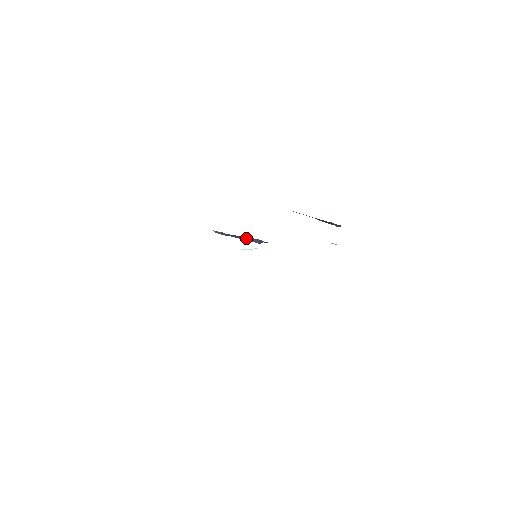
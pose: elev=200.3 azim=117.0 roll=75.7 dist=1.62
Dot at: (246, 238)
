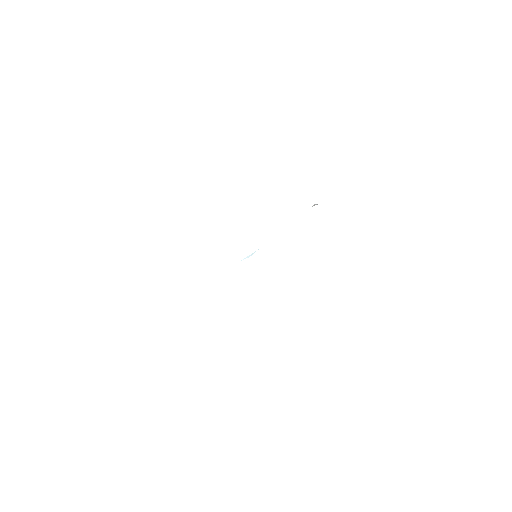
Dot at: occluded
